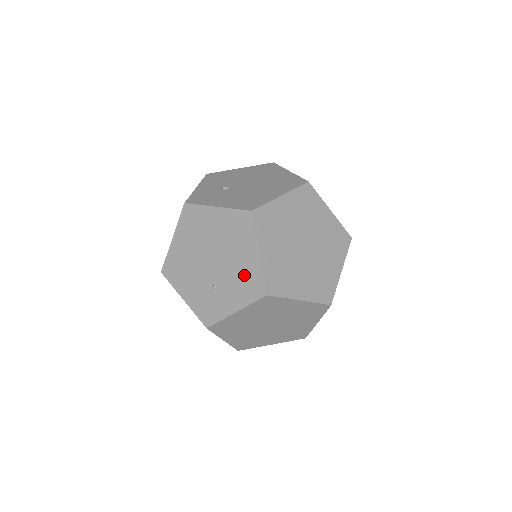
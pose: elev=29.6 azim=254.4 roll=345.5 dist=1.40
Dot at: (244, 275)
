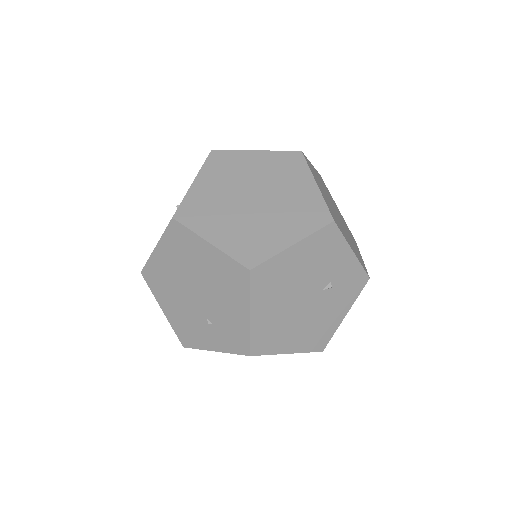
Dot at: occluded
